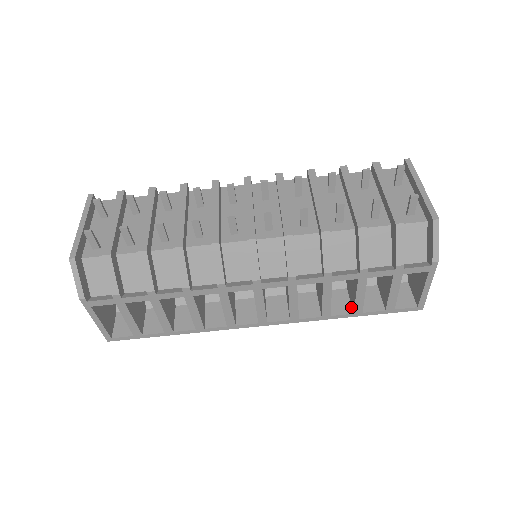
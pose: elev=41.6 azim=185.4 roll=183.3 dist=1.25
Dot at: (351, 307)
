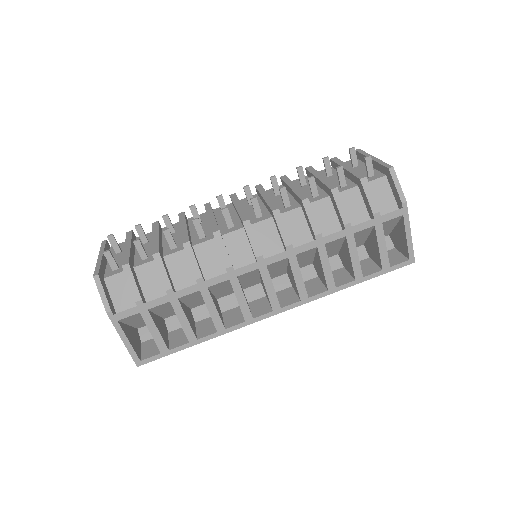
Dot at: (352, 277)
